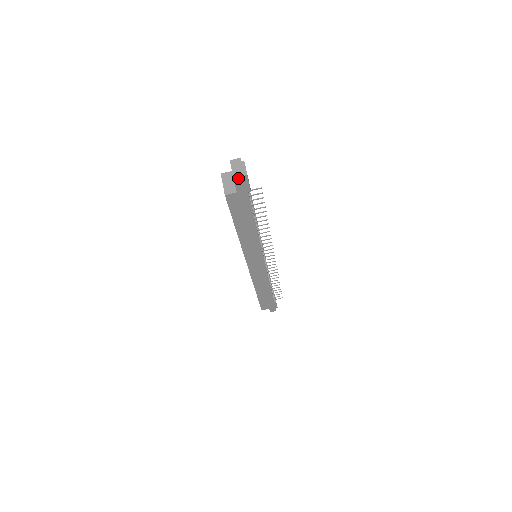
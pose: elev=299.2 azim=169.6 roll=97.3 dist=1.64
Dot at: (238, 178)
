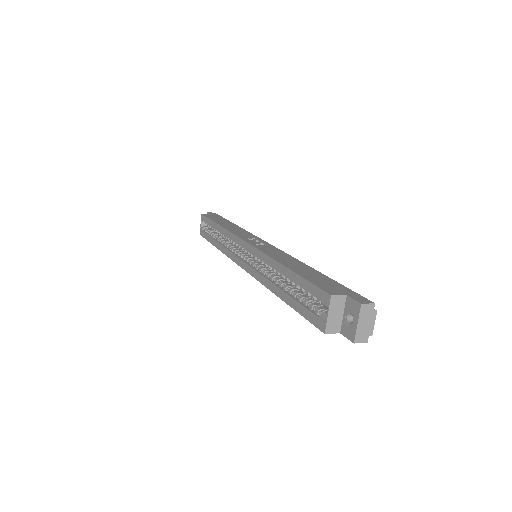
Dot at: (361, 338)
